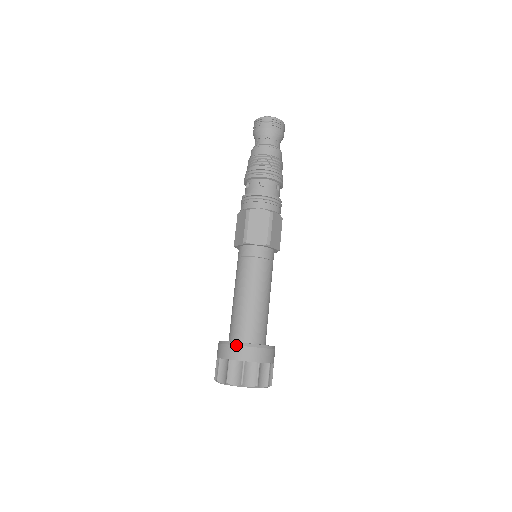
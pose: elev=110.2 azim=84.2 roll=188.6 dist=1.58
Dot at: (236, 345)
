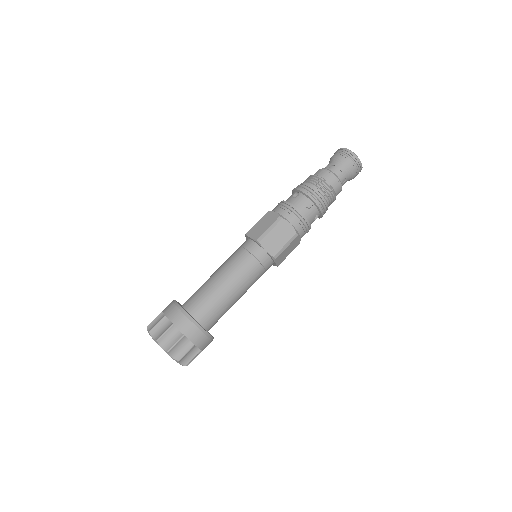
Dot at: (188, 317)
